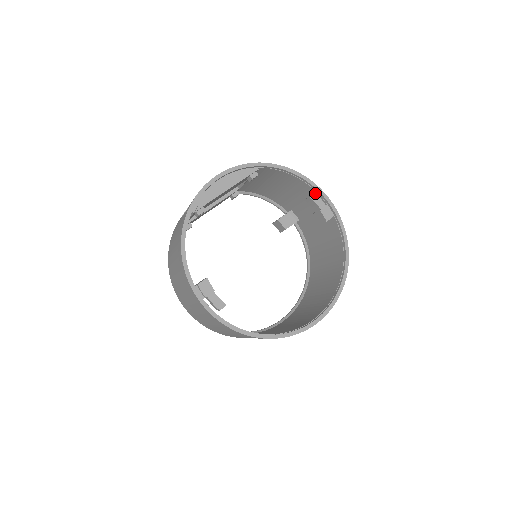
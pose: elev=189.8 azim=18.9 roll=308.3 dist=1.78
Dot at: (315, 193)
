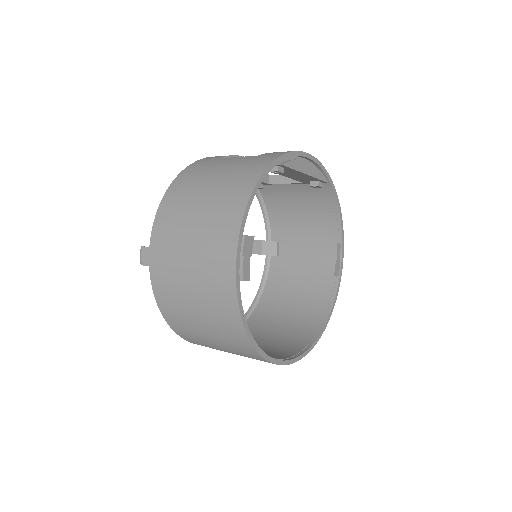
Dot at: (340, 244)
